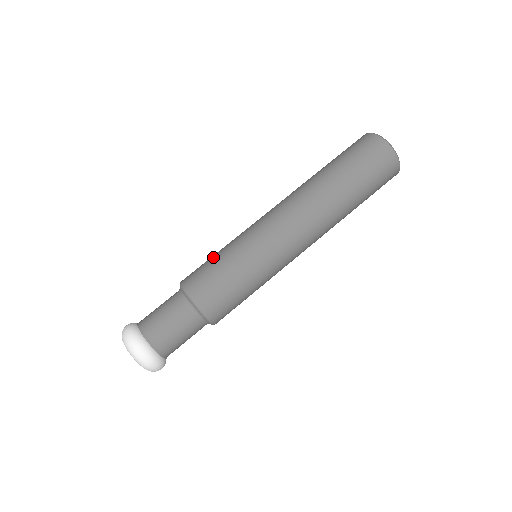
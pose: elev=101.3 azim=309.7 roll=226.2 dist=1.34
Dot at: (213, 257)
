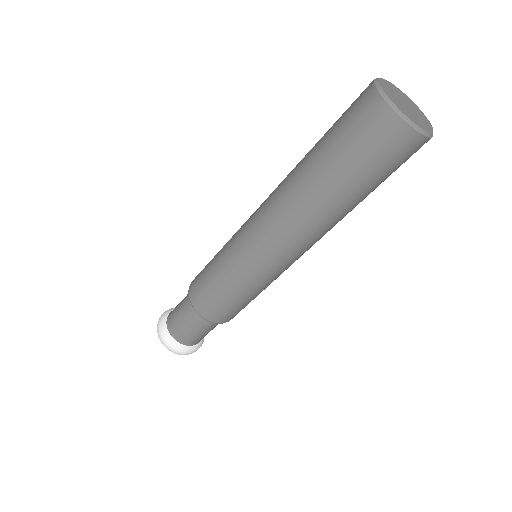
Dot at: (210, 263)
